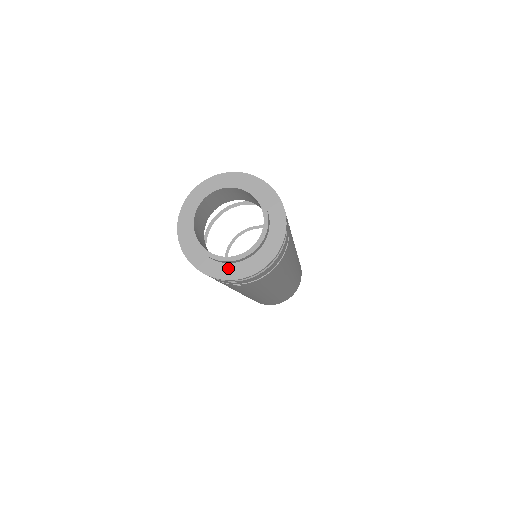
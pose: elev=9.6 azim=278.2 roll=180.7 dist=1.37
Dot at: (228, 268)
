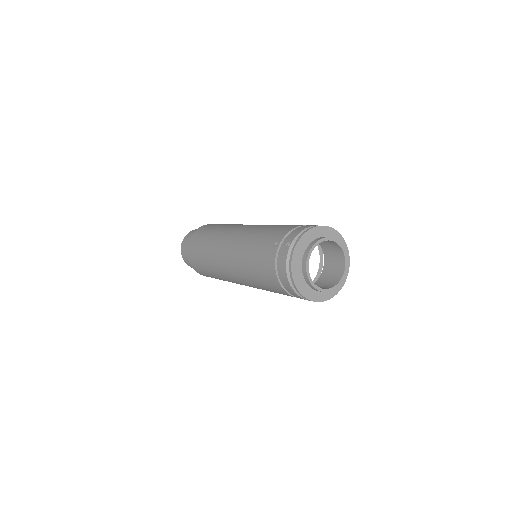
Dot at: (320, 294)
